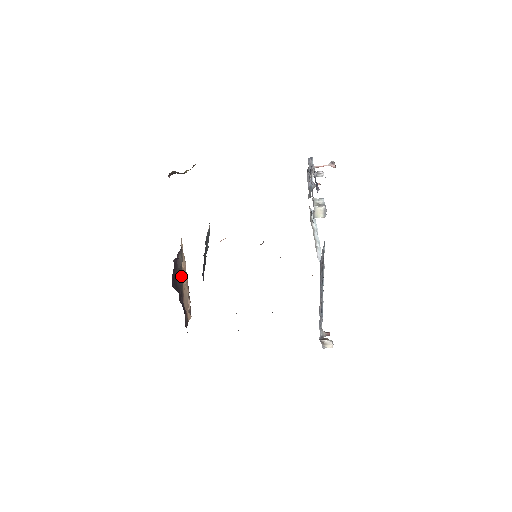
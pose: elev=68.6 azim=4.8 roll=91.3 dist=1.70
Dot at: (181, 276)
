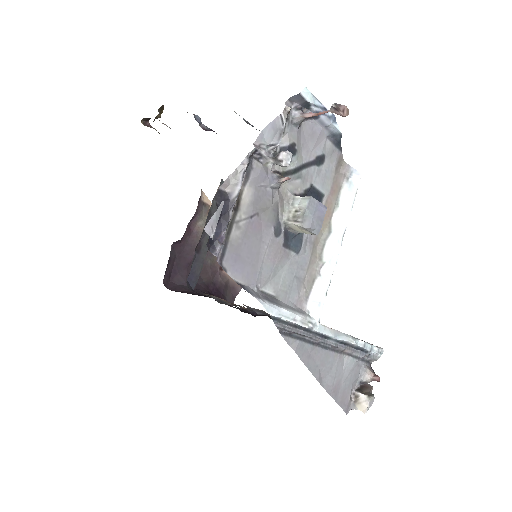
Dot at: occluded
